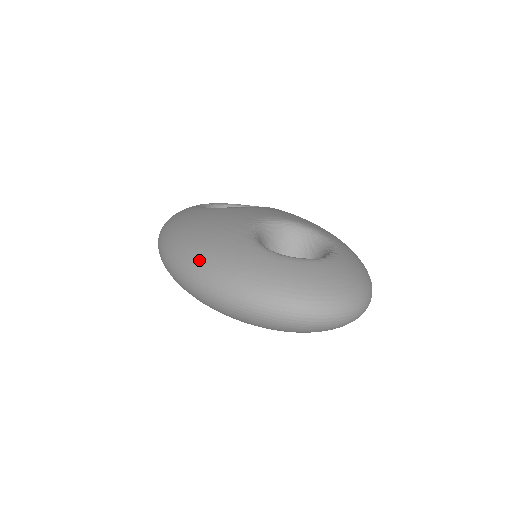
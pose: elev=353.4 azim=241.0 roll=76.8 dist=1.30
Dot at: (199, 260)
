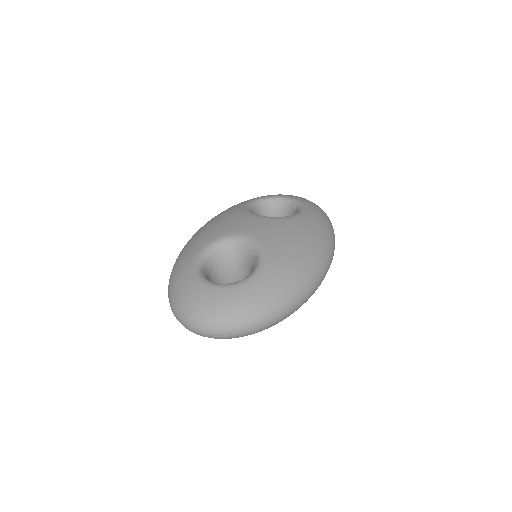
Dot at: (180, 253)
